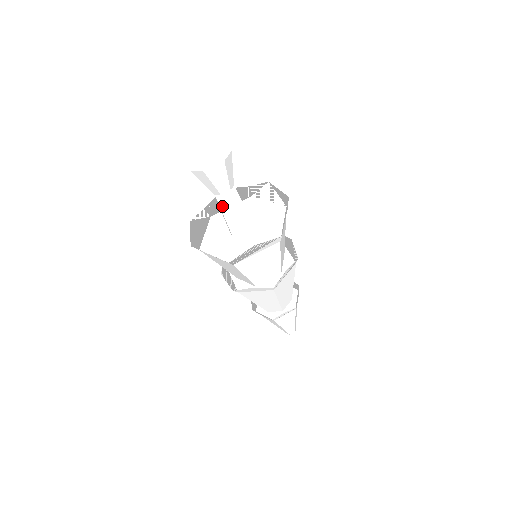
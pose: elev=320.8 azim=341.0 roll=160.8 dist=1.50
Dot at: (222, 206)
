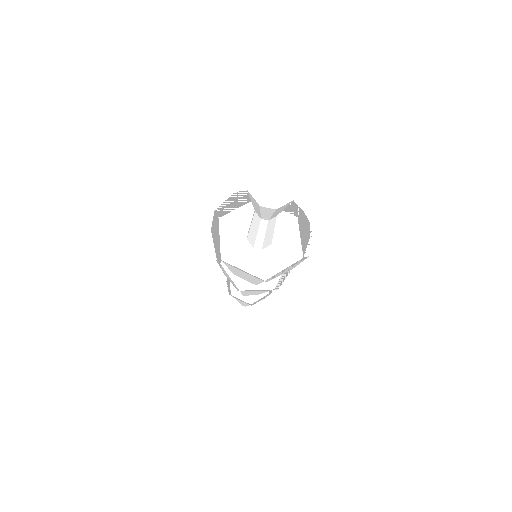
Dot at: (262, 227)
